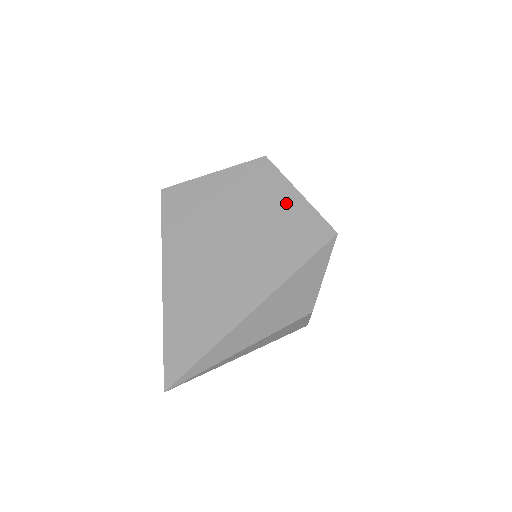
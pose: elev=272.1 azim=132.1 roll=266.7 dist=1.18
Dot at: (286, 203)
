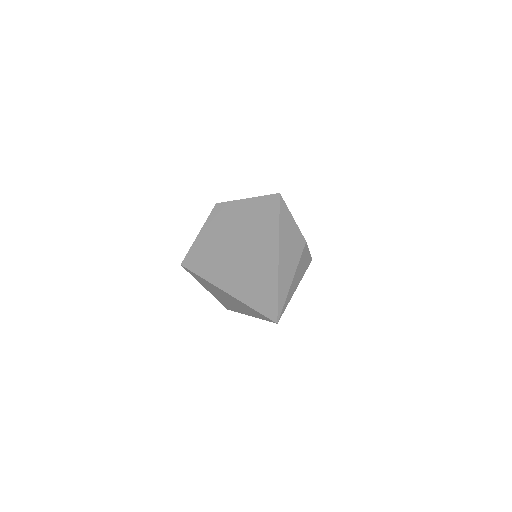
Dot at: (246, 207)
